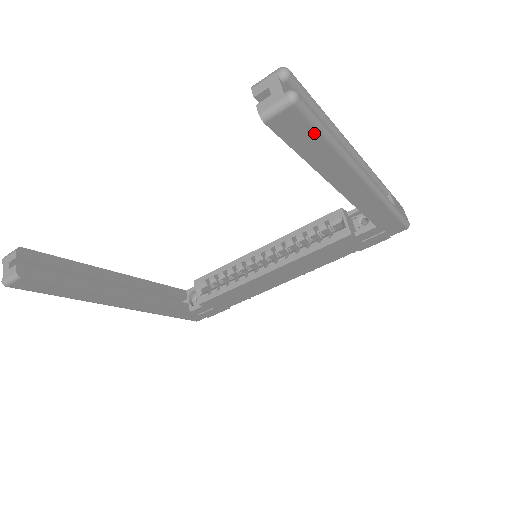
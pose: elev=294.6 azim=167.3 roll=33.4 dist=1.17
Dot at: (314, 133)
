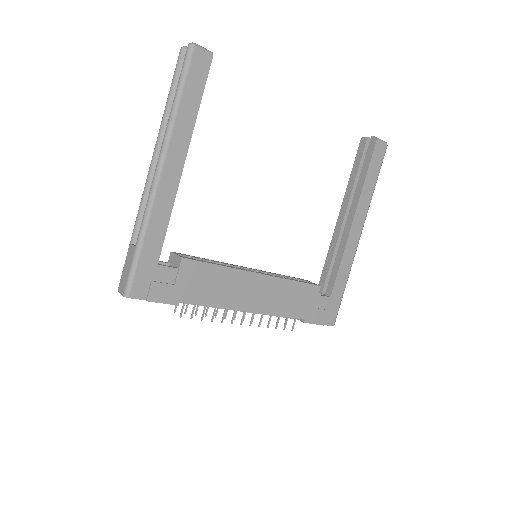
Dot at: (378, 169)
